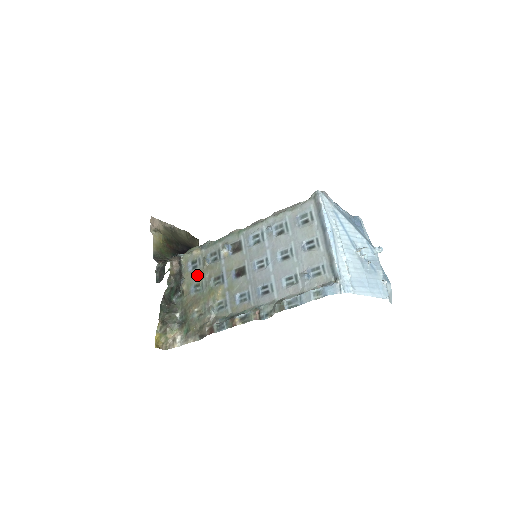
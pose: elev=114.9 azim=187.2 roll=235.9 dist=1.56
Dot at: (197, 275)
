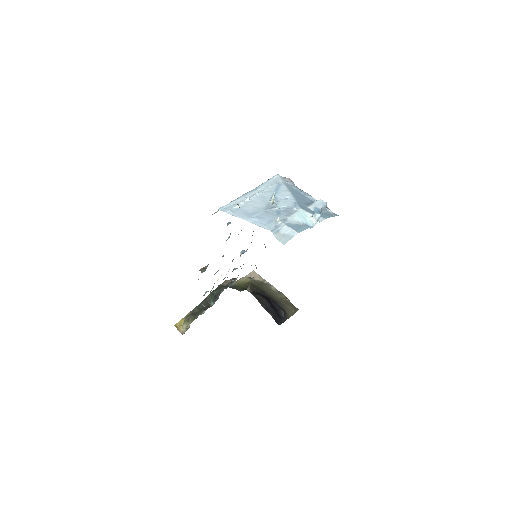
Dot at: occluded
